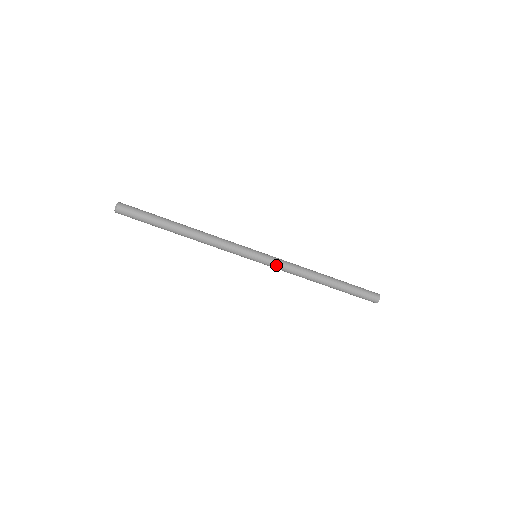
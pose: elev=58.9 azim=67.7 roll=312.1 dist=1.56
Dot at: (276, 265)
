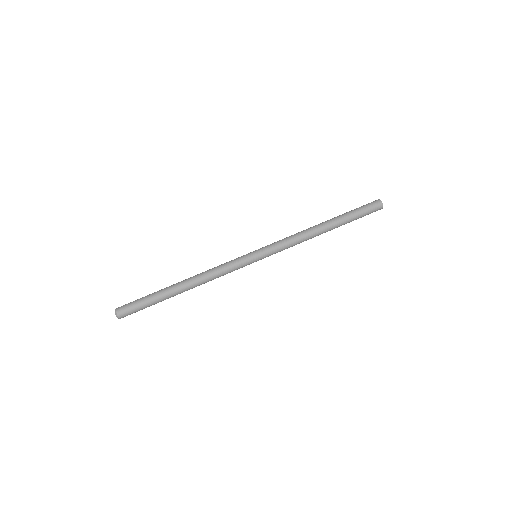
Dot at: (275, 244)
